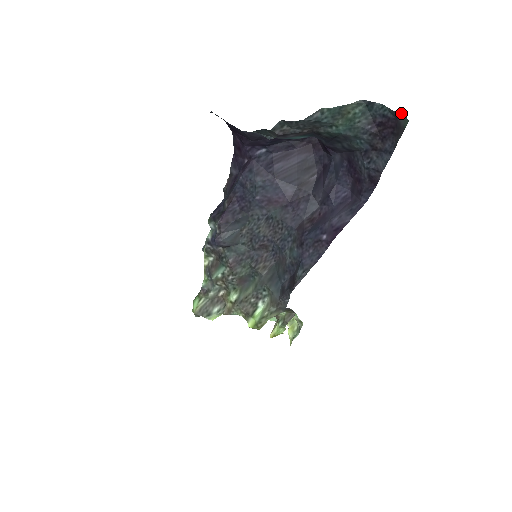
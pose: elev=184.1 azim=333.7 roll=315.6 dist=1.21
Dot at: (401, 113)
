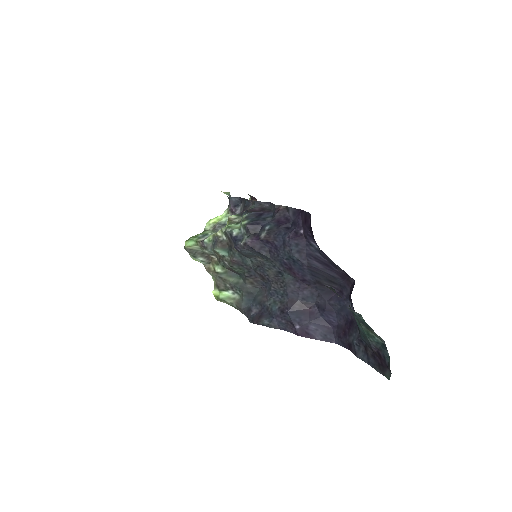
Dot at: occluded
